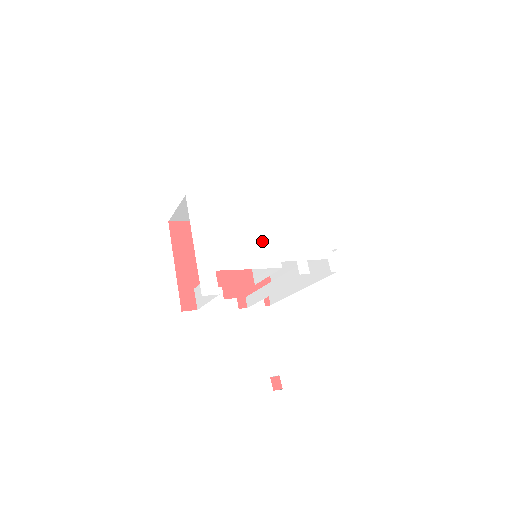
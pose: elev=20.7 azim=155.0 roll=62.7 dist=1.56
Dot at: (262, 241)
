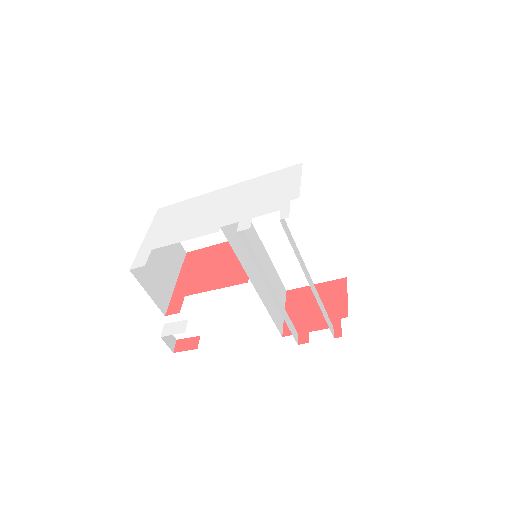
Dot at: (209, 218)
